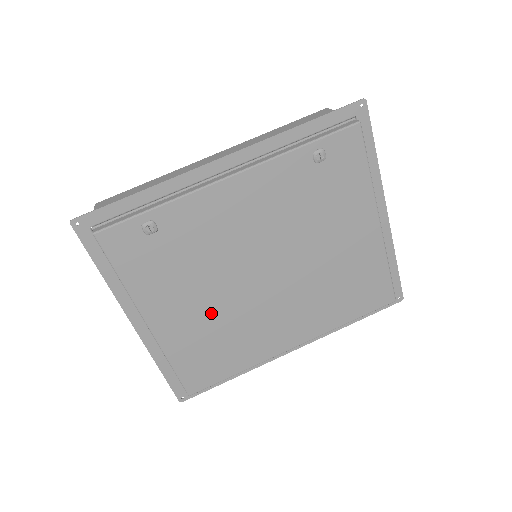
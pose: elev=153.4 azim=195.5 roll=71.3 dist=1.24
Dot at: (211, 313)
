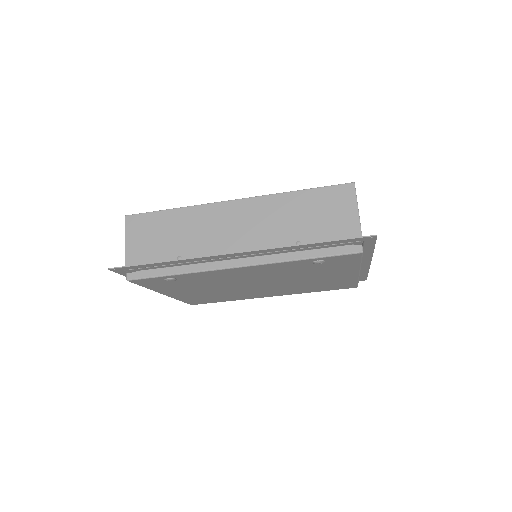
Dot at: (212, 292)
